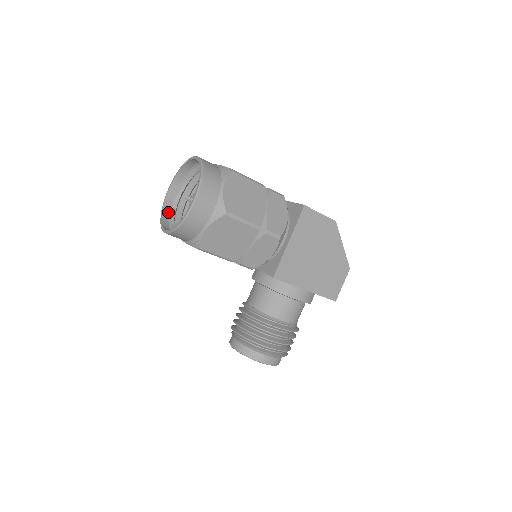
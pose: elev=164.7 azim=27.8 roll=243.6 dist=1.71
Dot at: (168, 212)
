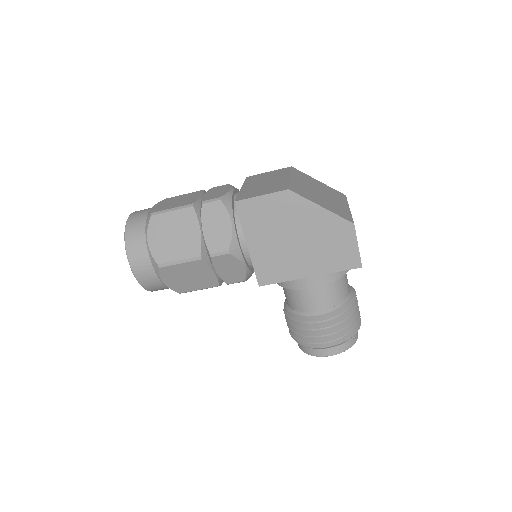
Dot at: occluded
